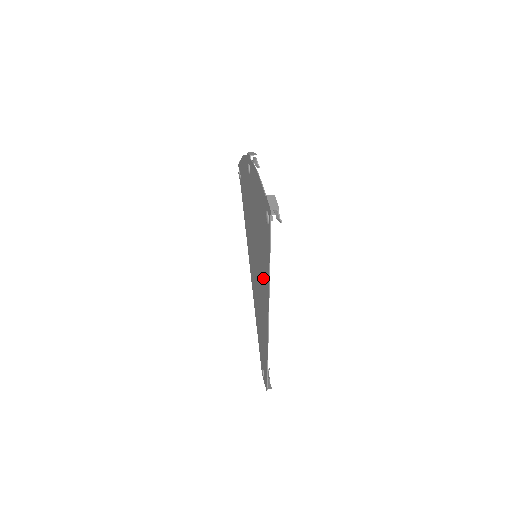
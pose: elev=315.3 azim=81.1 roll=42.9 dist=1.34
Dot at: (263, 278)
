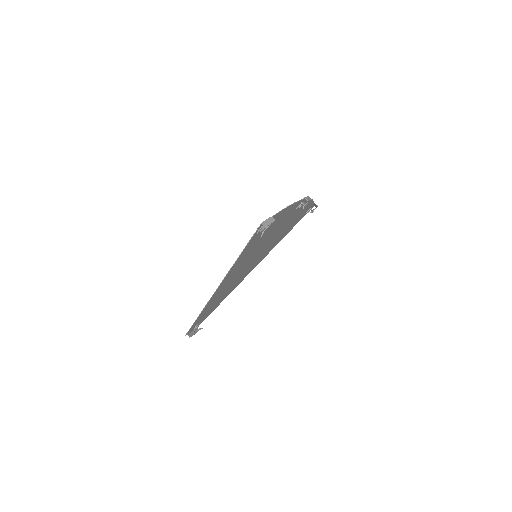
Dot at: (239, 265)
